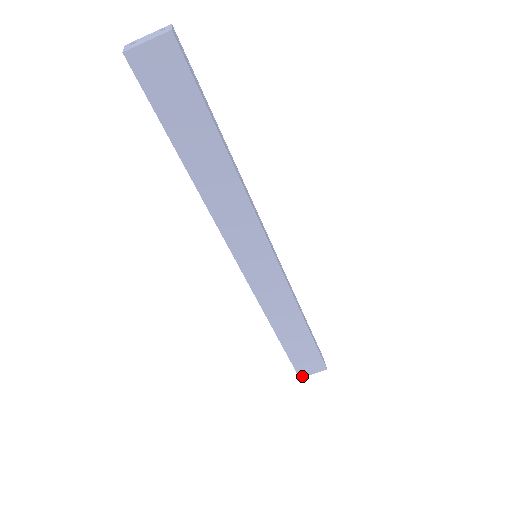
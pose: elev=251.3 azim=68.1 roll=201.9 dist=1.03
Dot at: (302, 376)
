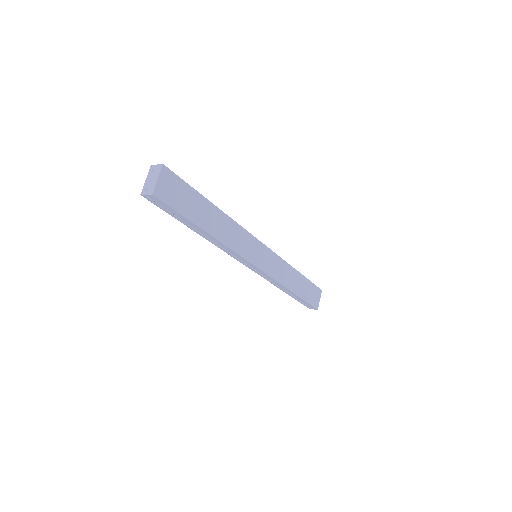
Dot at: (317, 307)
